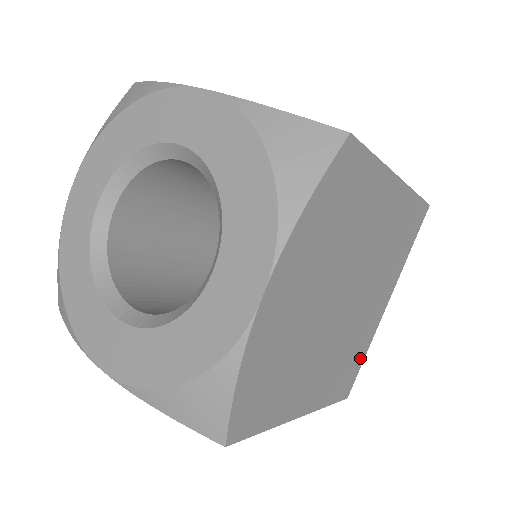
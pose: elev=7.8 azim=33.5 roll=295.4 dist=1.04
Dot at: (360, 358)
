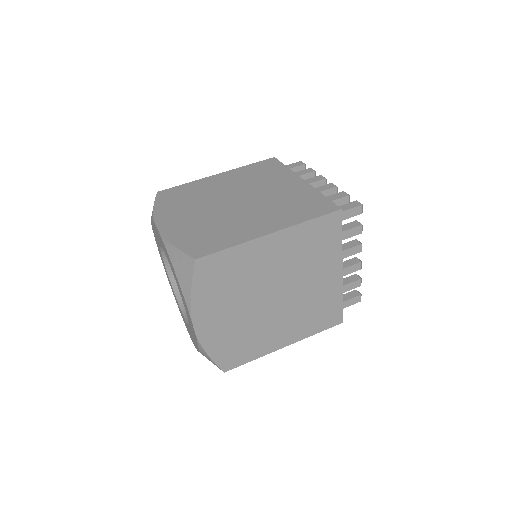
Dot at: occluded
